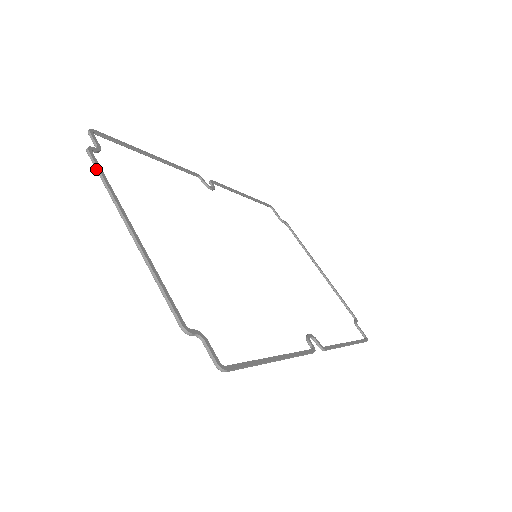
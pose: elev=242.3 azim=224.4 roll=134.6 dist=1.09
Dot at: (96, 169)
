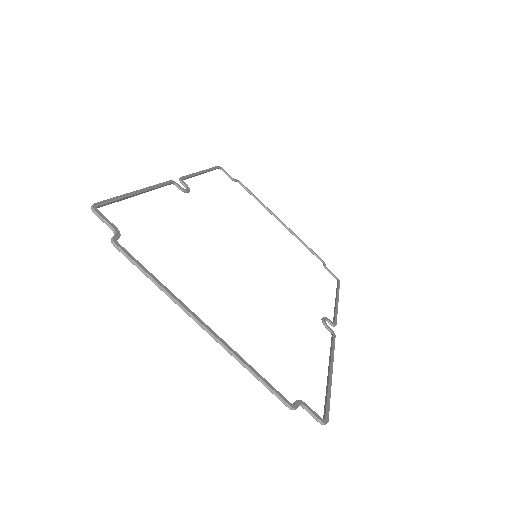
Dot at: (136, 266)
